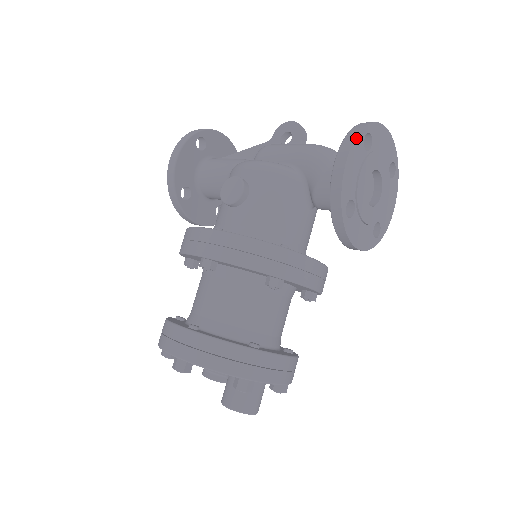
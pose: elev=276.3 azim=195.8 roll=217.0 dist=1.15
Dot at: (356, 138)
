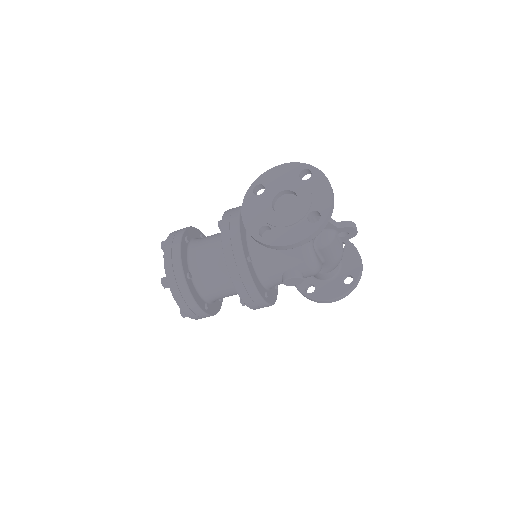
Dot at: occluded
